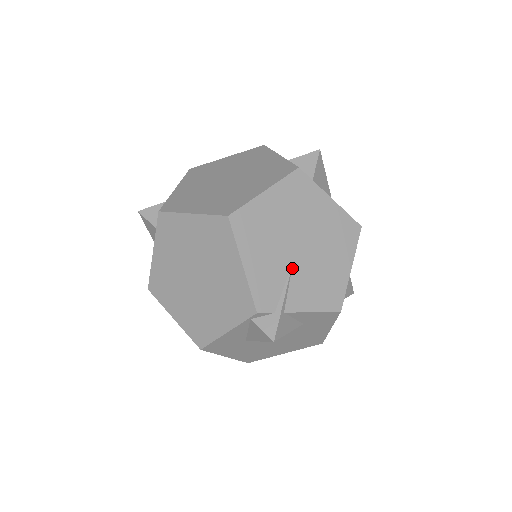
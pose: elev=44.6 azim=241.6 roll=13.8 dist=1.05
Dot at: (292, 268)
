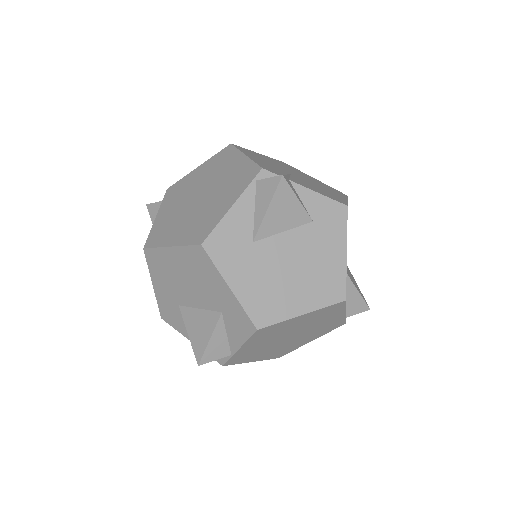
Dot at: (291, 175)
